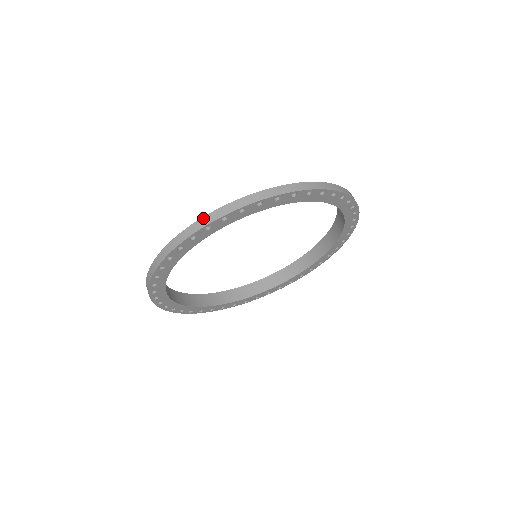
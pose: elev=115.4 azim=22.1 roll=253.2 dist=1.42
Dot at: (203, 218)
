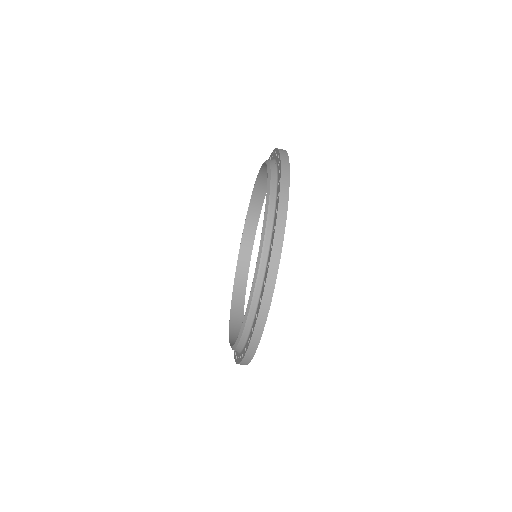
Dot at: (258, 319)
